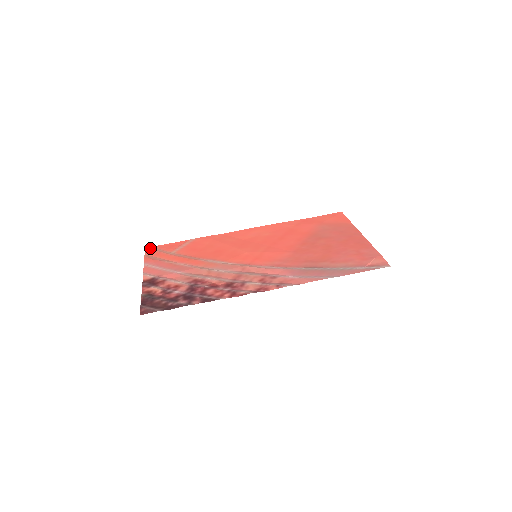
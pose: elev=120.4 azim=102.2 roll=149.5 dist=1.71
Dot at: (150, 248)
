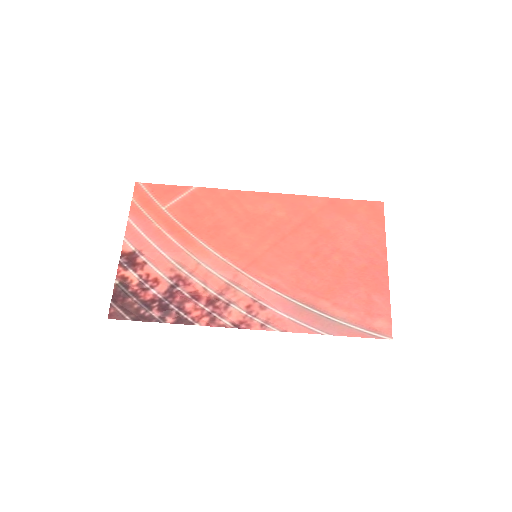
Dot at: (141, 186)
